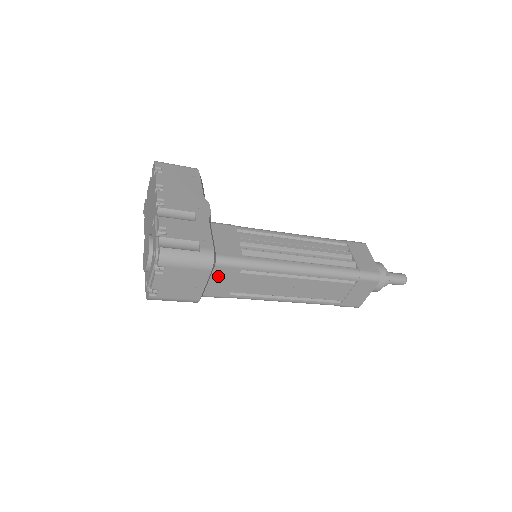
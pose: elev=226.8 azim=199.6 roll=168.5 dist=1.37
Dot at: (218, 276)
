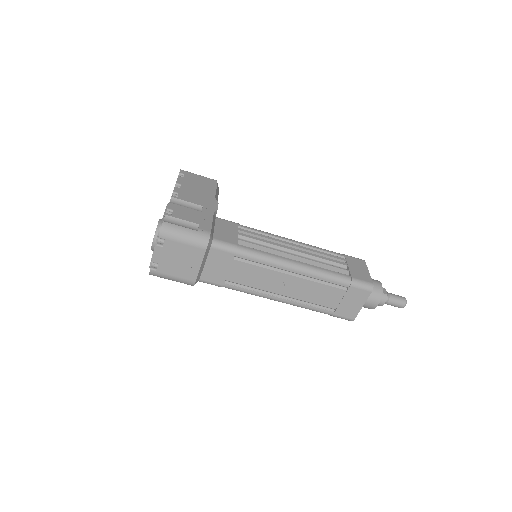
Dot at: (213, 260)
